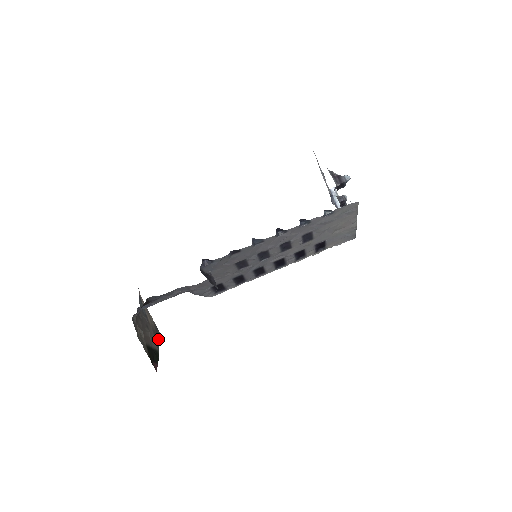
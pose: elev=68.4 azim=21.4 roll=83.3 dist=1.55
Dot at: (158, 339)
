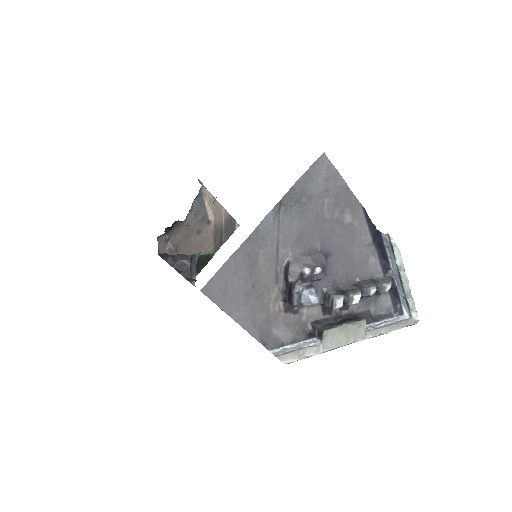
Dot at: (226, 235)
